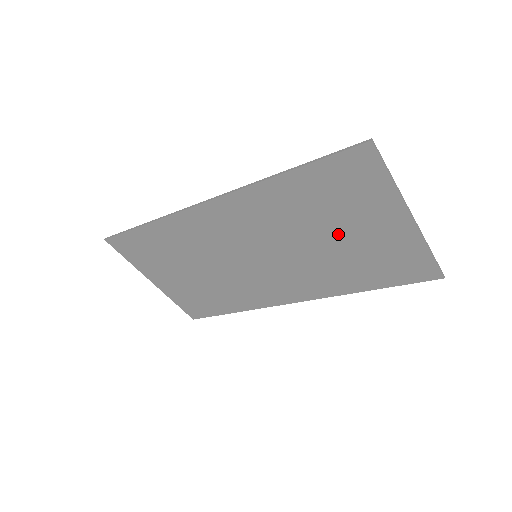
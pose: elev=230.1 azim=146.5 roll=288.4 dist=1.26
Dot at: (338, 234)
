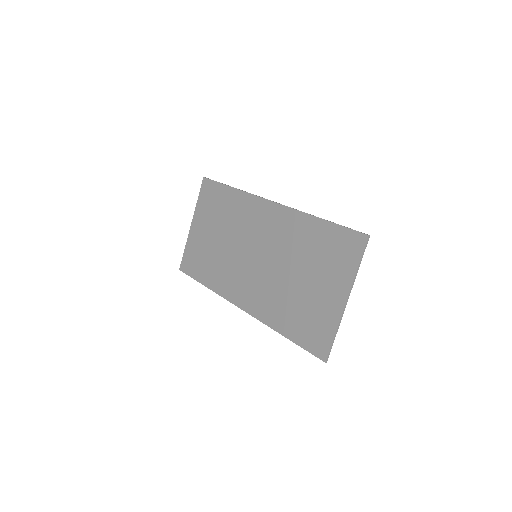
Dot at: (306, 279)
